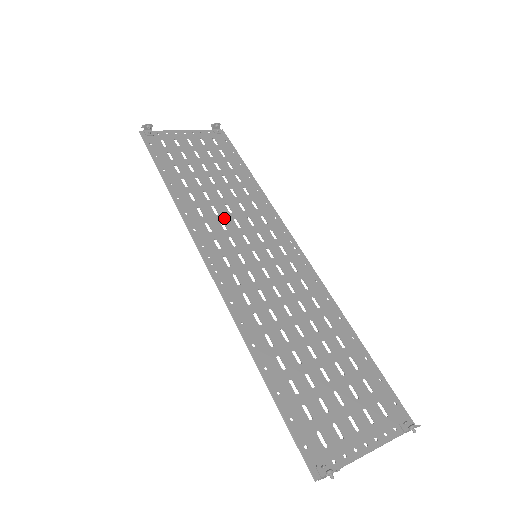
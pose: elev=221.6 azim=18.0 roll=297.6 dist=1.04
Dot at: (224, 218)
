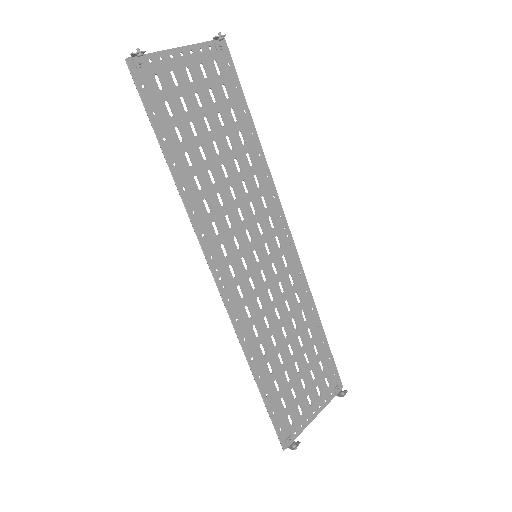
Dot at: (229, 210)
